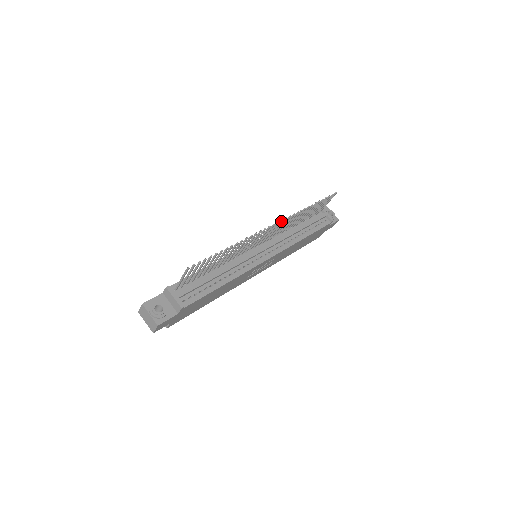
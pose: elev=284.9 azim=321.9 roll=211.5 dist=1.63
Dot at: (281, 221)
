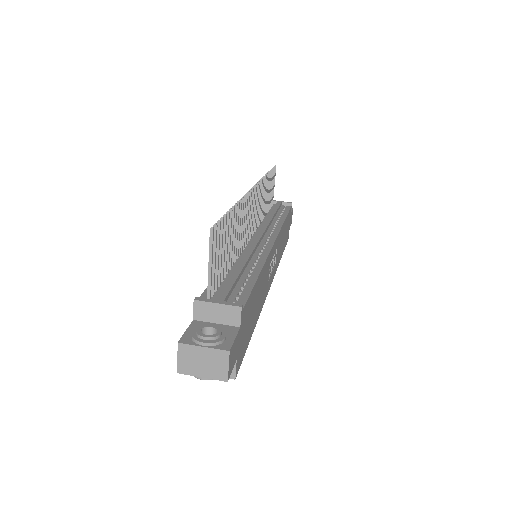
Dot at: (257, 186)
